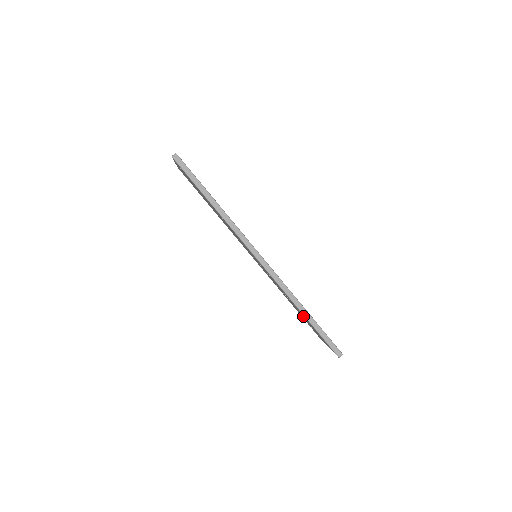
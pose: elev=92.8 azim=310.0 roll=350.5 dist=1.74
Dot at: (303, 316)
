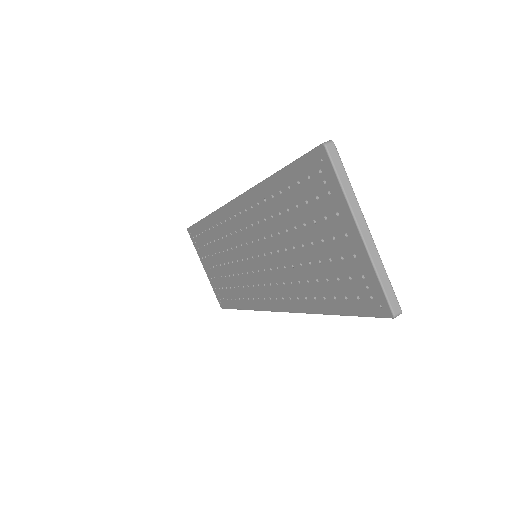
Dot at: (294, 217)
